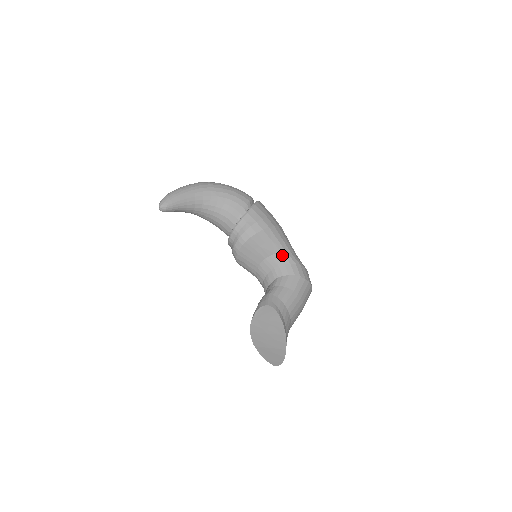
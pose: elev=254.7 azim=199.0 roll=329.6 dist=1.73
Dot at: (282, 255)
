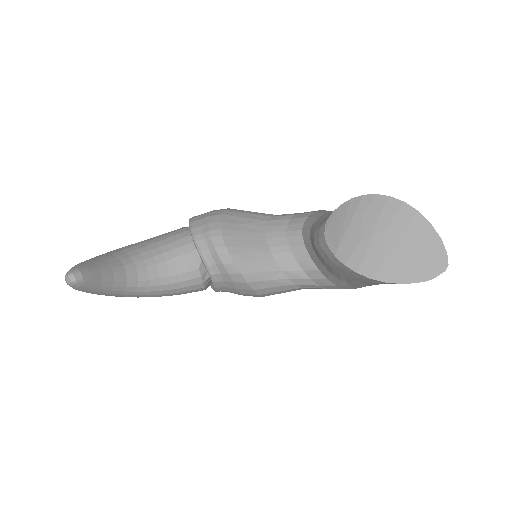
Dot at: (276, 217)
